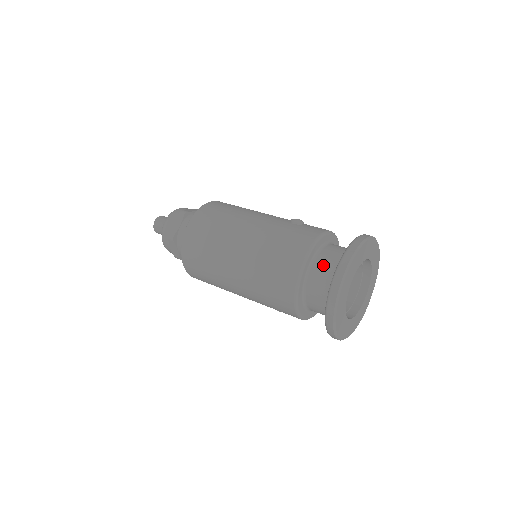
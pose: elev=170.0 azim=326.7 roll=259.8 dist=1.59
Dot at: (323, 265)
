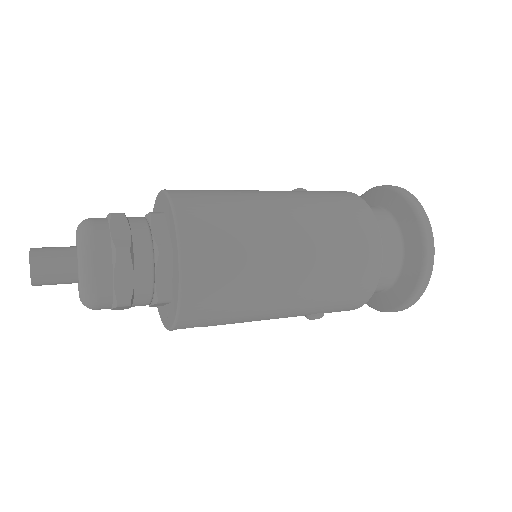
Dot at: (377, 216)
